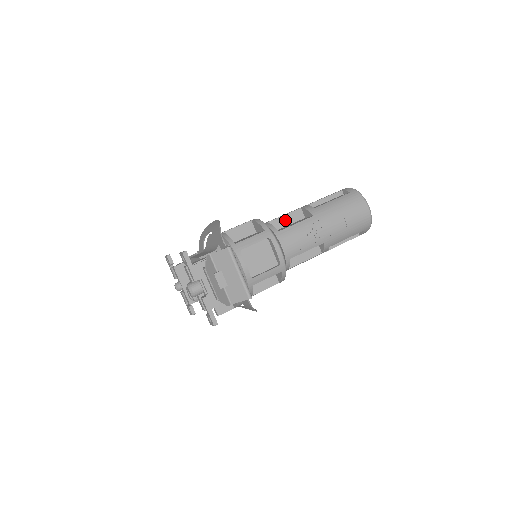
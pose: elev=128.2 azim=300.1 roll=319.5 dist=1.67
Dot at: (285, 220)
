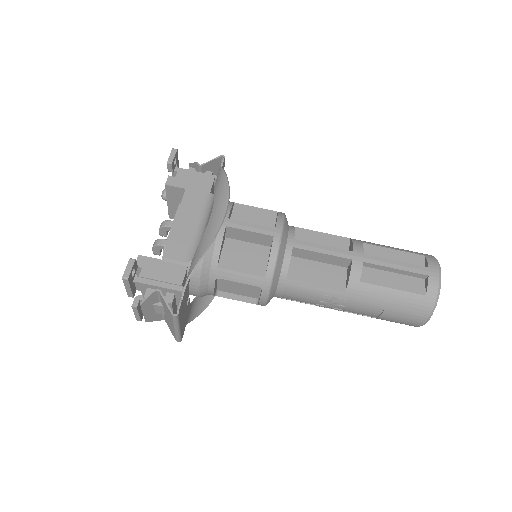
Dot at: (319, 257)
